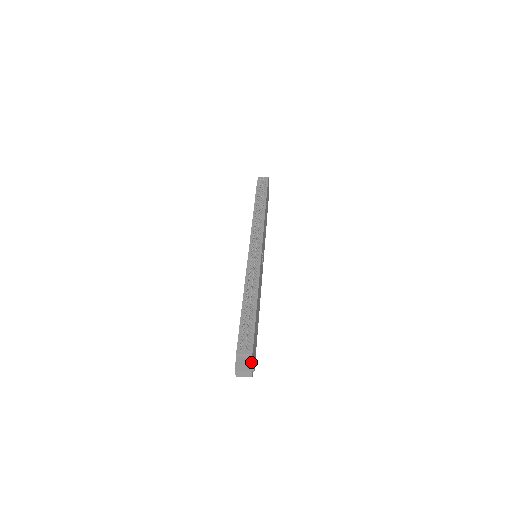
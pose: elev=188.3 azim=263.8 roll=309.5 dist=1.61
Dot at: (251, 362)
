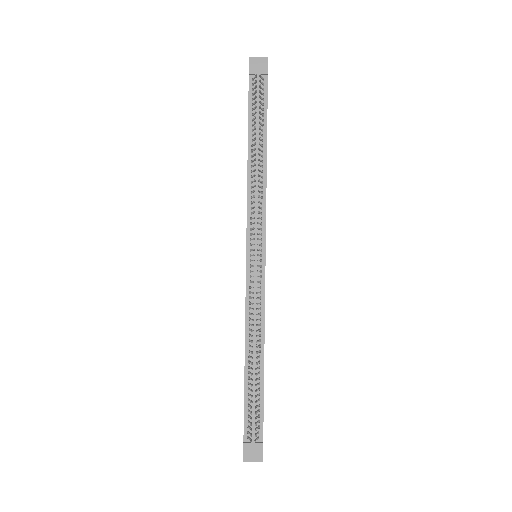
Dot at: (262, 451)
